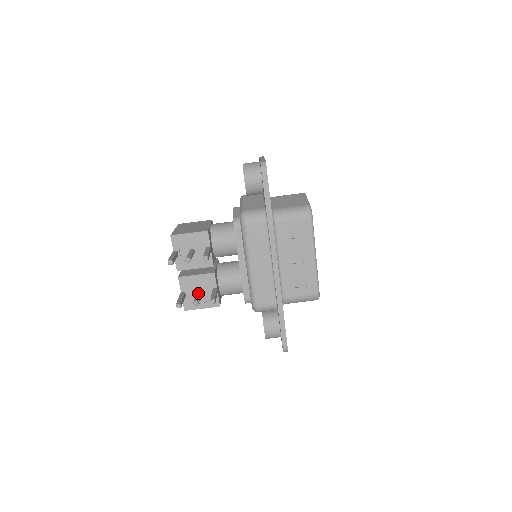
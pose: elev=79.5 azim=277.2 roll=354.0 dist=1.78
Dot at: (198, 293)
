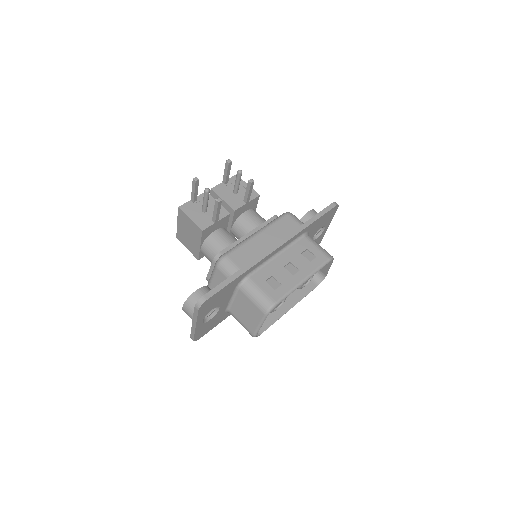
Dot at: occluded
